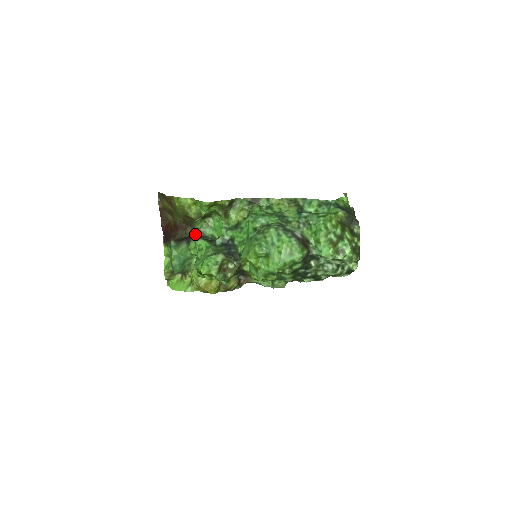
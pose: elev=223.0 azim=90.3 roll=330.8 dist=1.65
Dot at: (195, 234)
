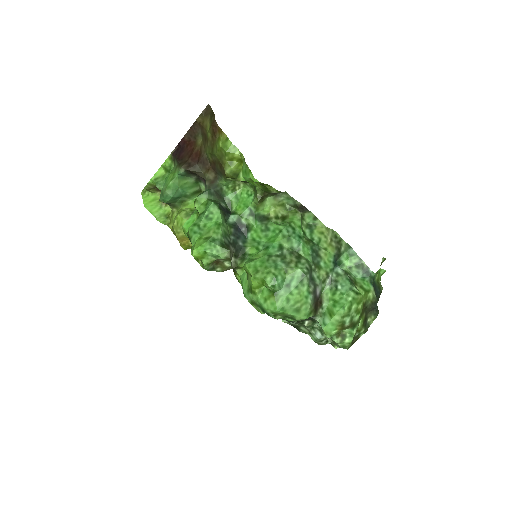
Dot at: (214, 188)
